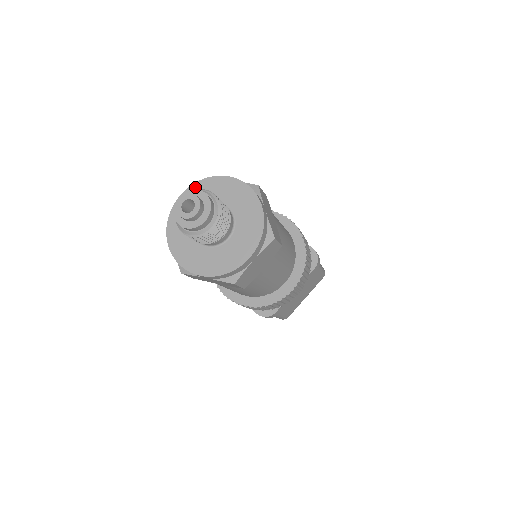
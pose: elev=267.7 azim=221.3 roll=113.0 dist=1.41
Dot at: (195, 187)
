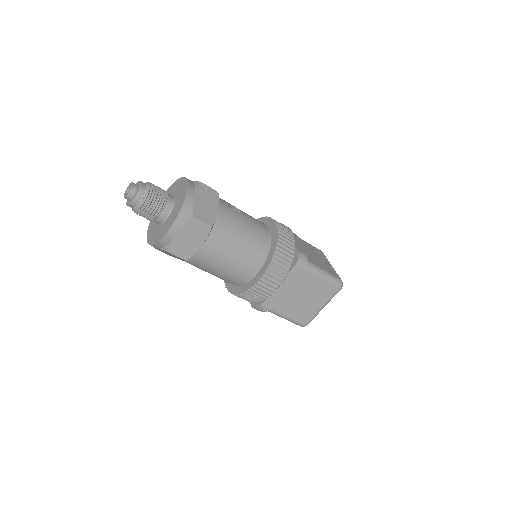
Dot at: (170, 188)
